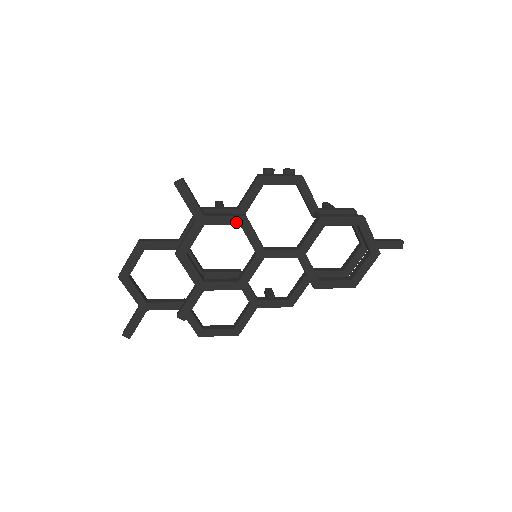
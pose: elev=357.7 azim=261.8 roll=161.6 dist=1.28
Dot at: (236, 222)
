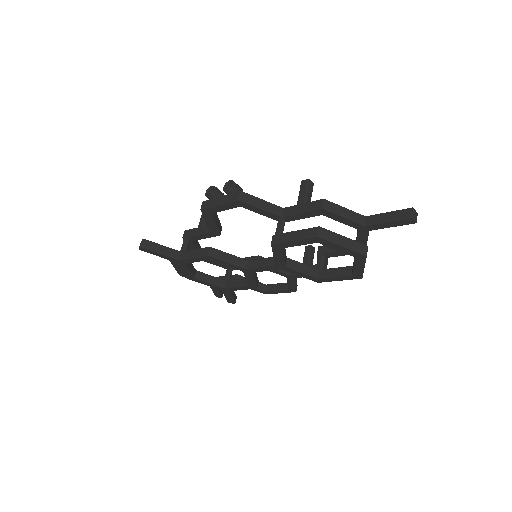
Dot at: (204, 259)
